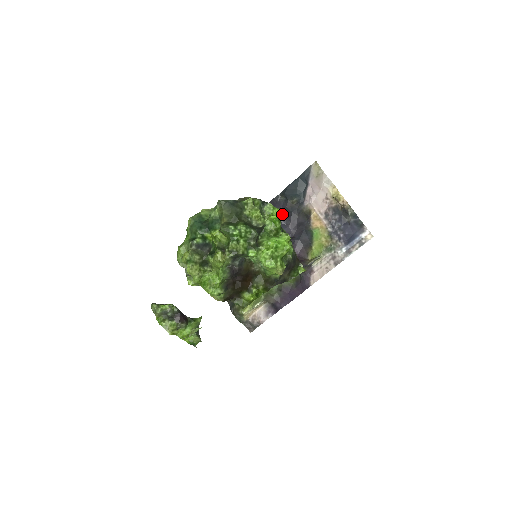
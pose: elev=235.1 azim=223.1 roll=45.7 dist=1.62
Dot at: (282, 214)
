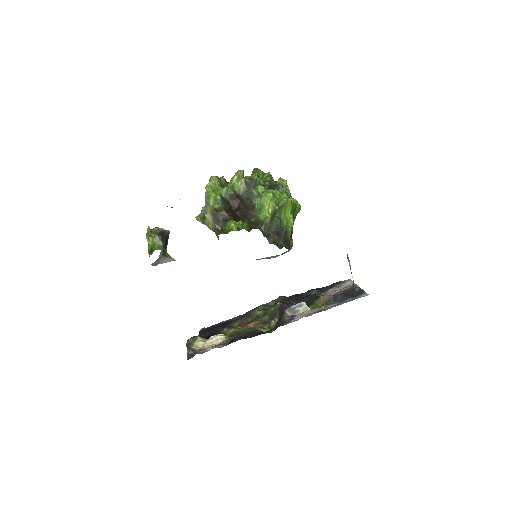
Dot at: (300, 208)
